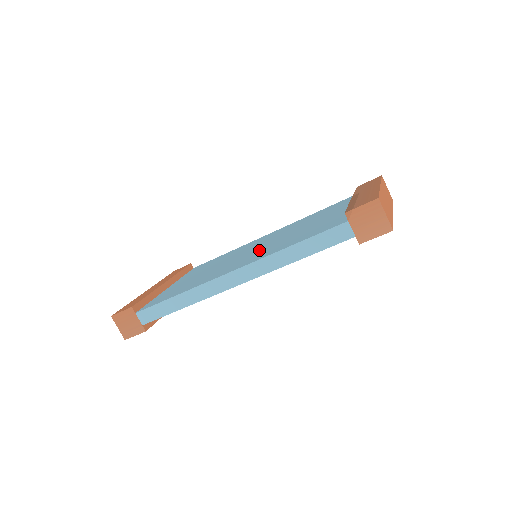
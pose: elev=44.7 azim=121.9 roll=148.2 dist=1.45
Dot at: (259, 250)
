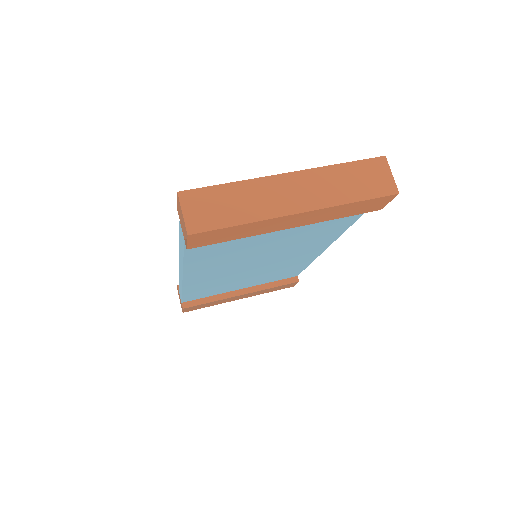
Dot at: occluded
